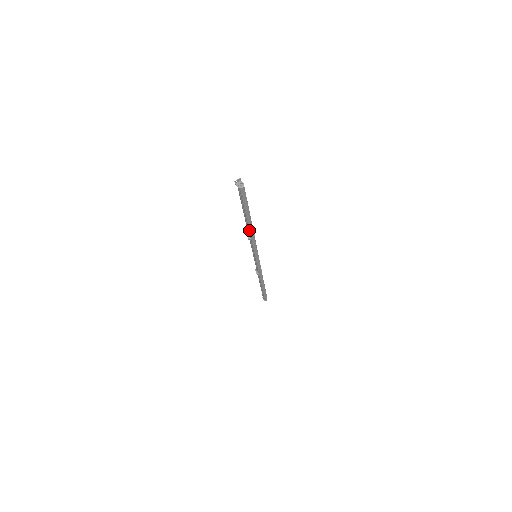
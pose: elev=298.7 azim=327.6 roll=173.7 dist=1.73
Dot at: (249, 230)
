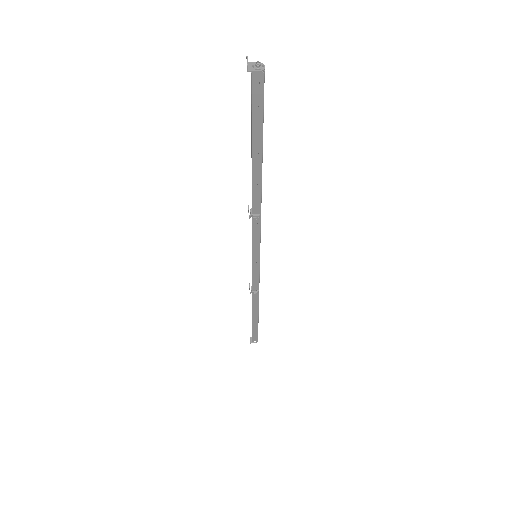
Dot at: (261, 192)
